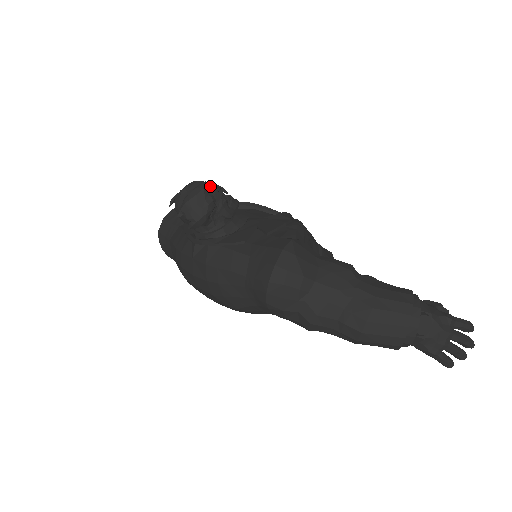
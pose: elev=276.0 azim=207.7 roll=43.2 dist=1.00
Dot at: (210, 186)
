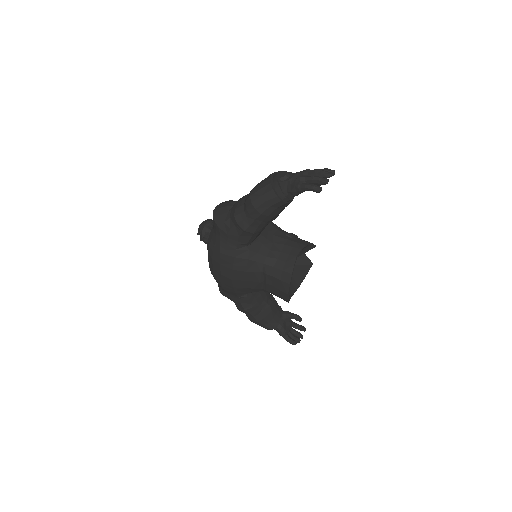
Dot at: occluded
